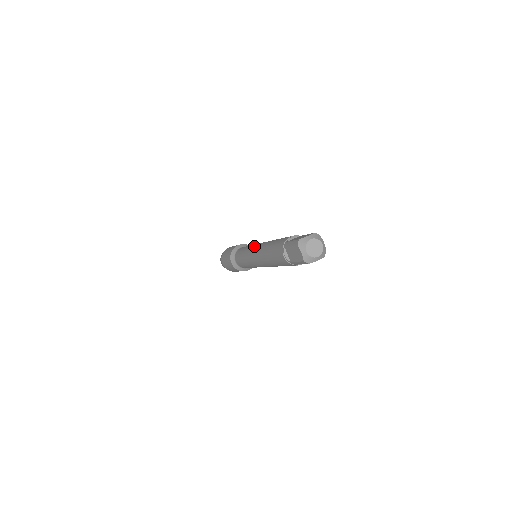
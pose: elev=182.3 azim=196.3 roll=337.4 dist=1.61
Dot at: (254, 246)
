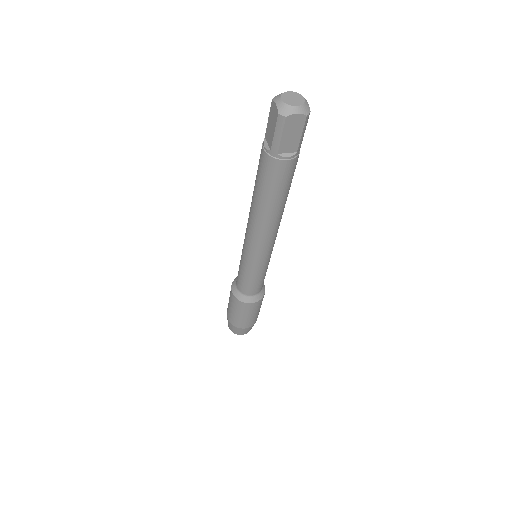
Dot at: occluded
